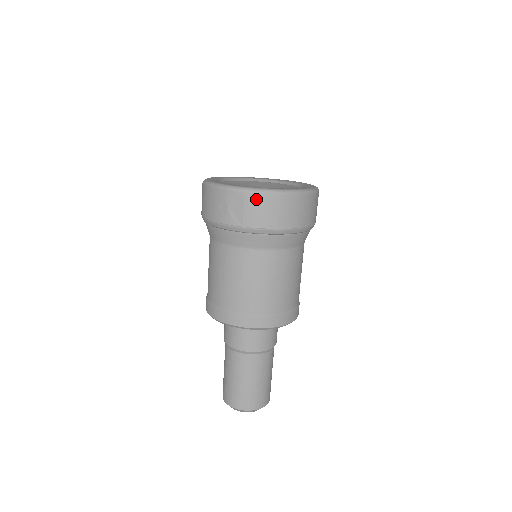
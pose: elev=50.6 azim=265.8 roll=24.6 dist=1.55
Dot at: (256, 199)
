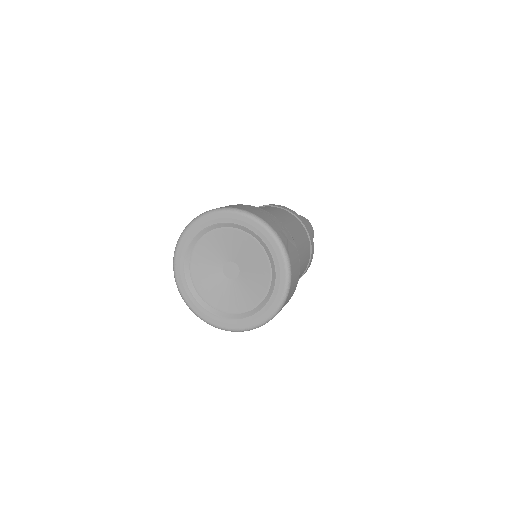
Dot at: occluded
